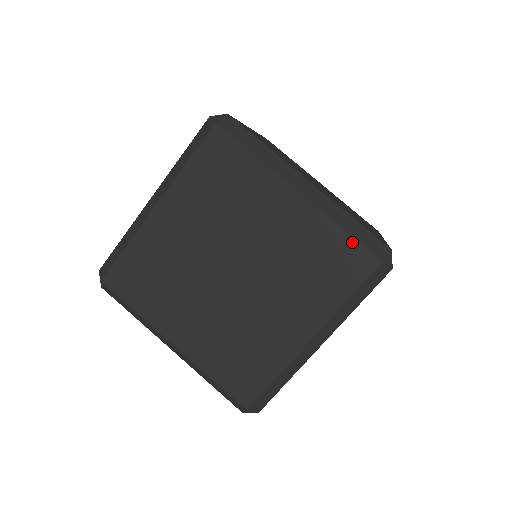
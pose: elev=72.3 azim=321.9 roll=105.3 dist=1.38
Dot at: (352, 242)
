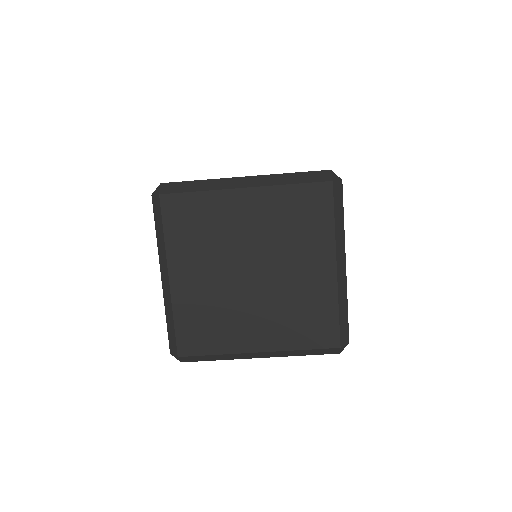
Dot at: (336, 322)
